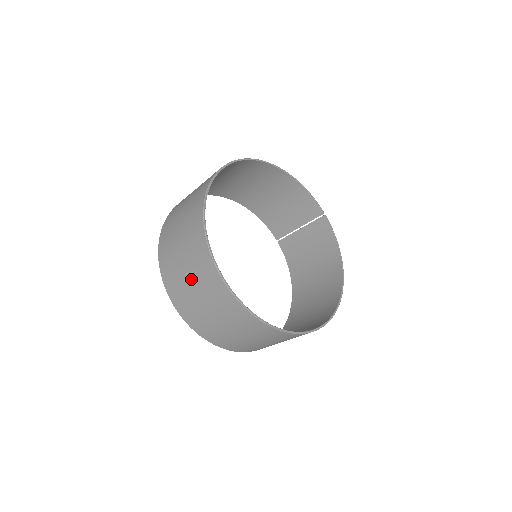
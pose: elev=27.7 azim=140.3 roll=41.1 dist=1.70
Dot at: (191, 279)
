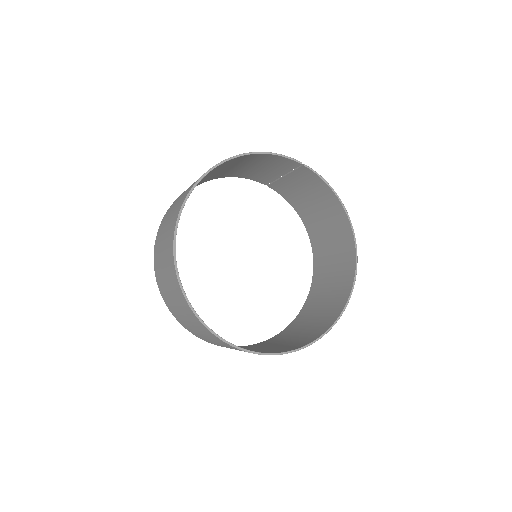
Dot at: (213, 341)
